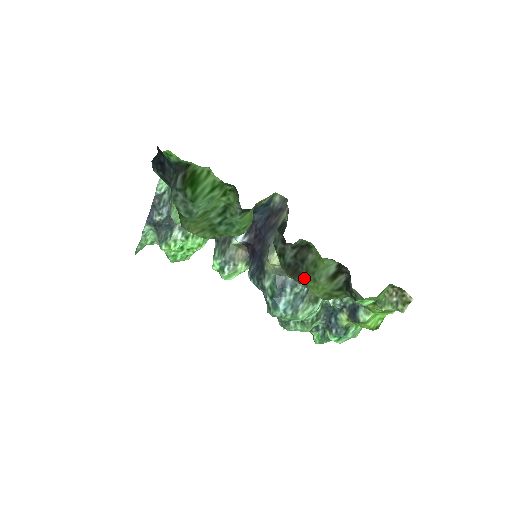
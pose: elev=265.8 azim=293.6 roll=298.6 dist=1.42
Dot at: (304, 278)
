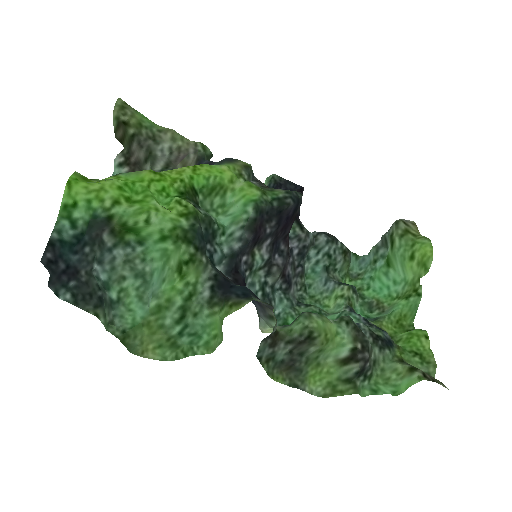
Dot at: (302, 371)
